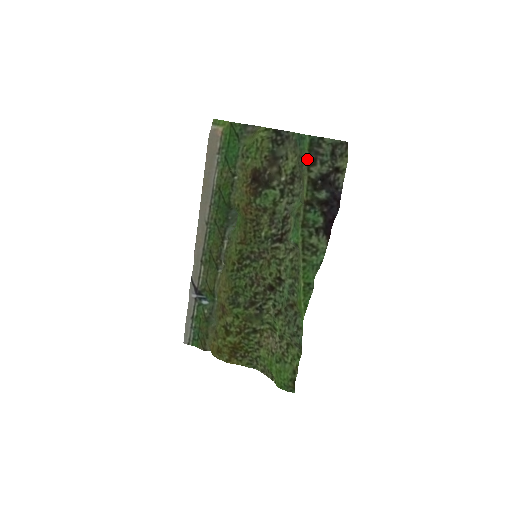
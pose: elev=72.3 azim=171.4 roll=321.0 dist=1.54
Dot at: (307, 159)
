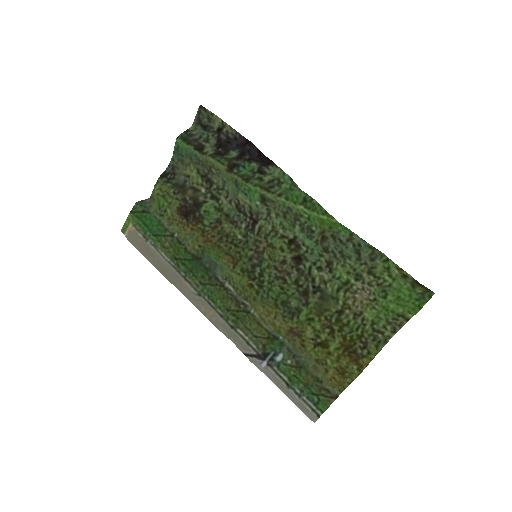
Dot at: (194, 150)
